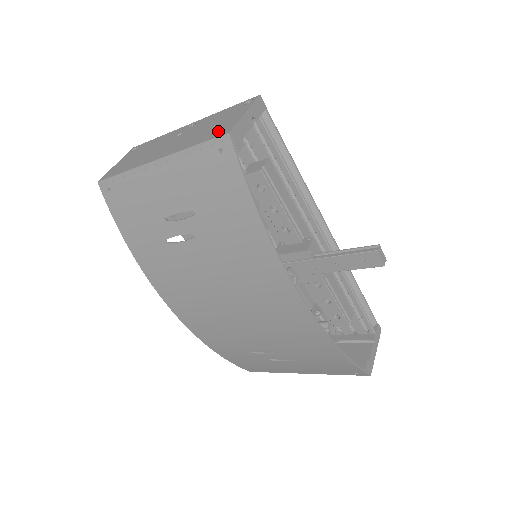
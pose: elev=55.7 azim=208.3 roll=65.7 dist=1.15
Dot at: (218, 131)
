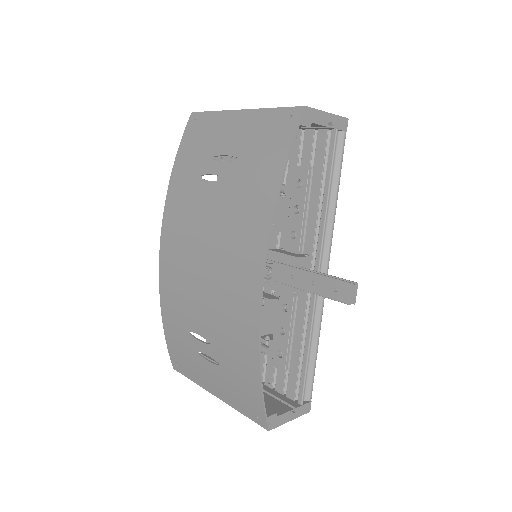
Dot at: occluded
